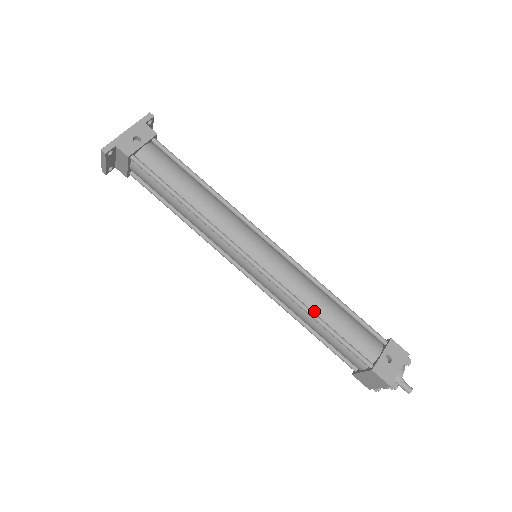
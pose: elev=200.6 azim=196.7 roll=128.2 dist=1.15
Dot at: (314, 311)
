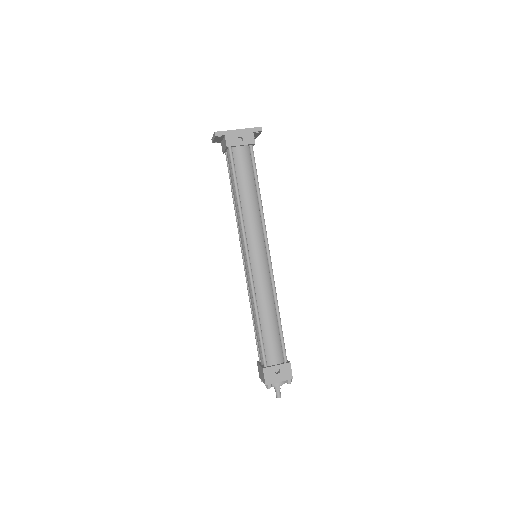
Dot at: (260, 312)
